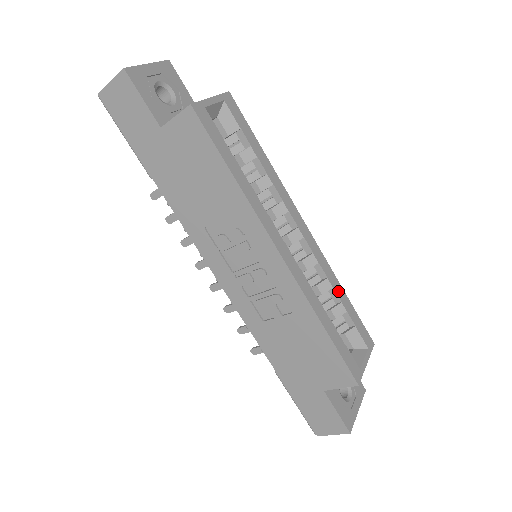
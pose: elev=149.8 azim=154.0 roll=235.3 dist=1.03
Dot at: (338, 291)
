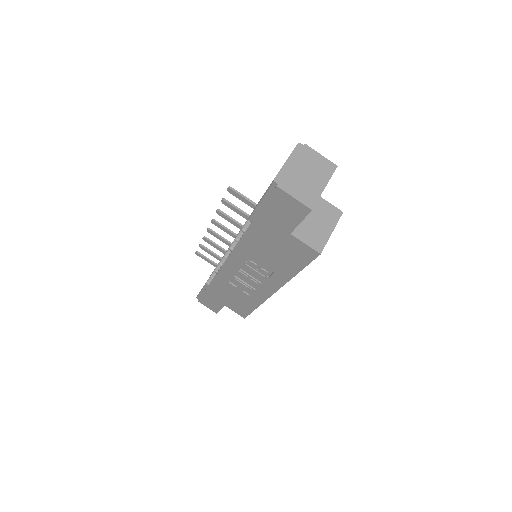
Dot at: occluded
